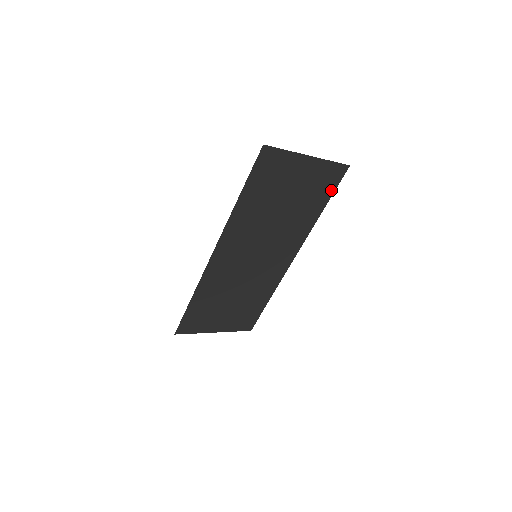
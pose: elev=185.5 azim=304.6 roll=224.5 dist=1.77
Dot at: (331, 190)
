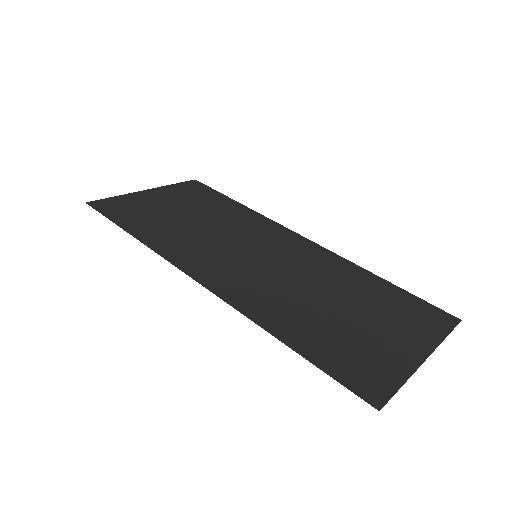
Dot at: (413, 298)
